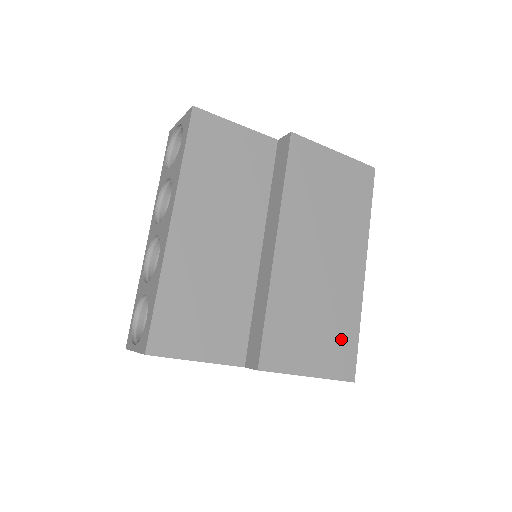
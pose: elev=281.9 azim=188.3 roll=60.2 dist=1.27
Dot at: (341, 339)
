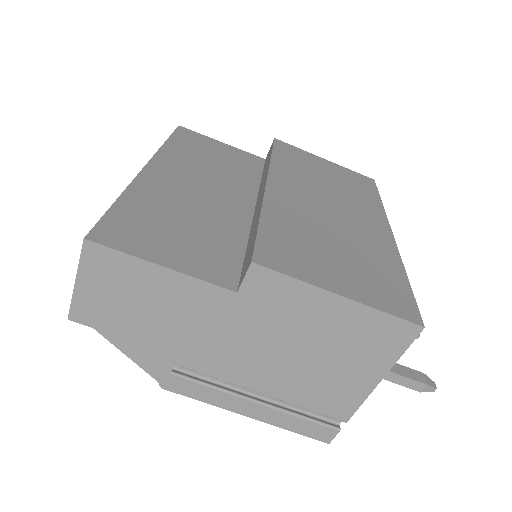
Dot at: (381, 277)
